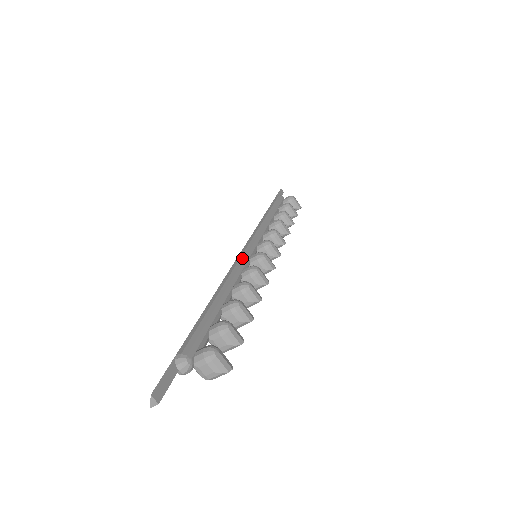
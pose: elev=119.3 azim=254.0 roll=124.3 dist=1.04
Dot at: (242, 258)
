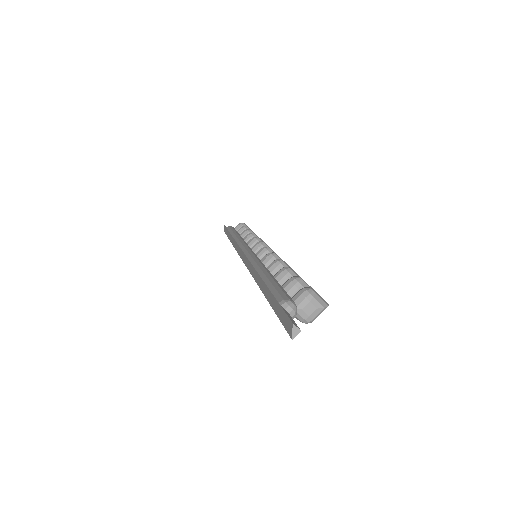
Dot at: (251, 254)
